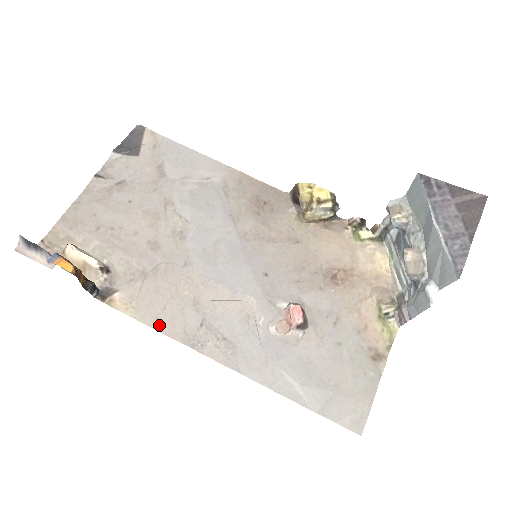
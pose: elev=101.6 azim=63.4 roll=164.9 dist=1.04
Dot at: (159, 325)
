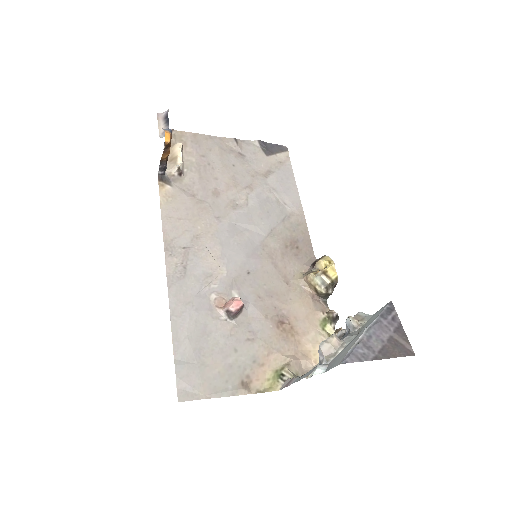
Dot at: (166, 221)
